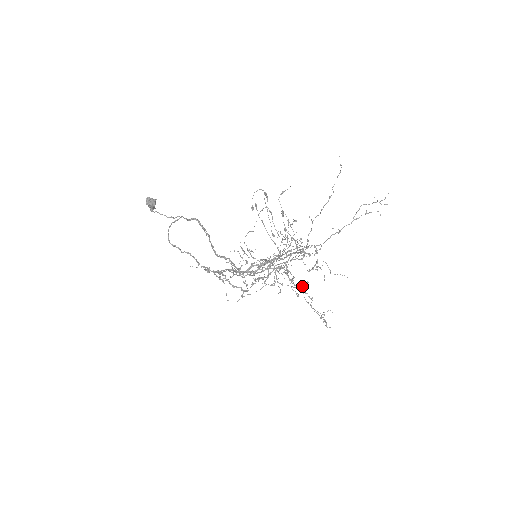
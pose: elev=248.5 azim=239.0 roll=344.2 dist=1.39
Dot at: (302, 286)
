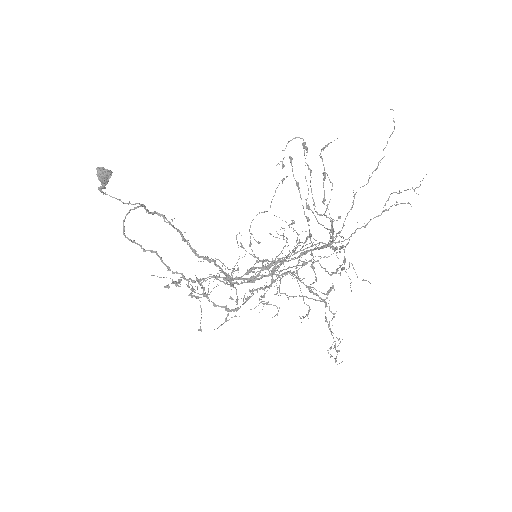
Dot at: (326, 293)
